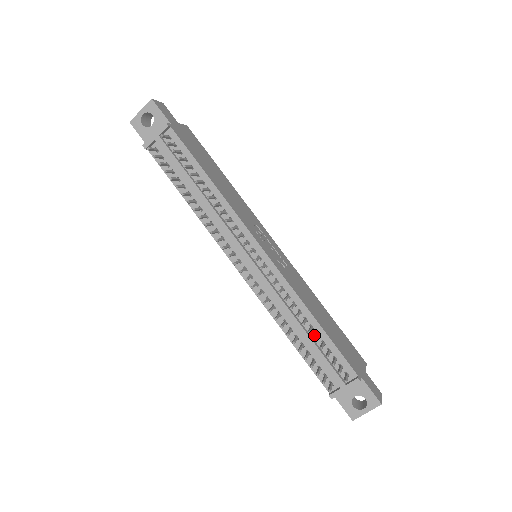
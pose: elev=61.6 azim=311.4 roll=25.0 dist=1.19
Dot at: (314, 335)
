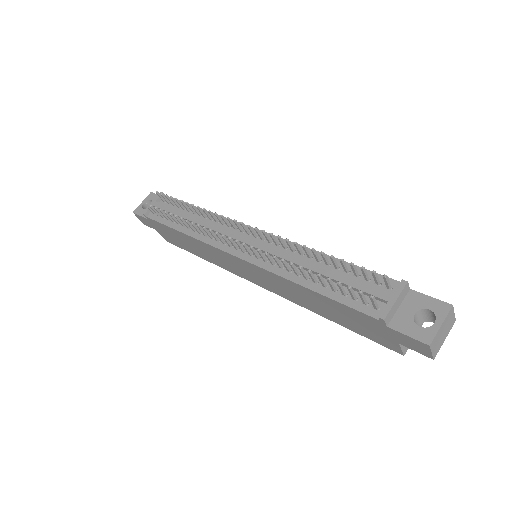
Dot at: (333, 270)
